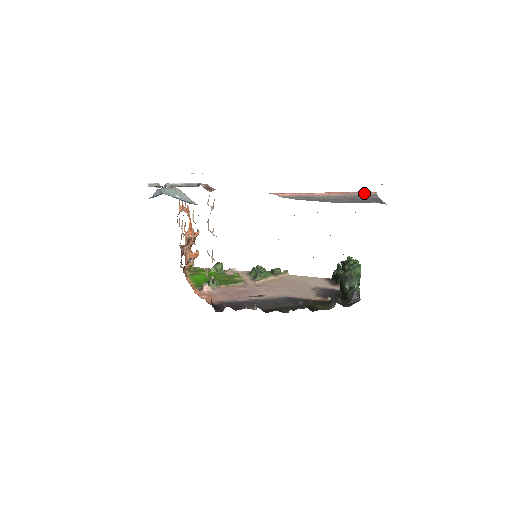
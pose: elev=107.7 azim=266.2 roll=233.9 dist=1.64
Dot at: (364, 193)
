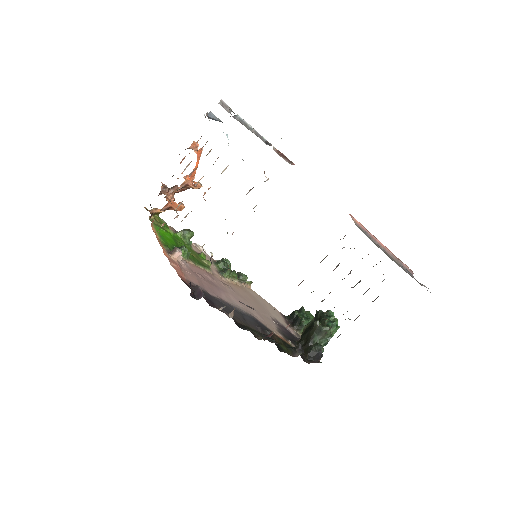
Dot at: (406, 267)
